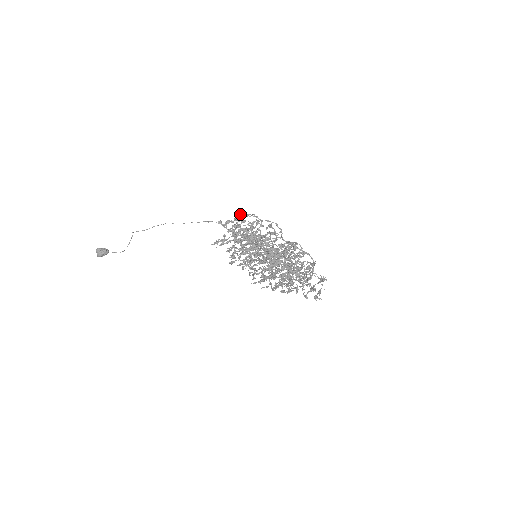
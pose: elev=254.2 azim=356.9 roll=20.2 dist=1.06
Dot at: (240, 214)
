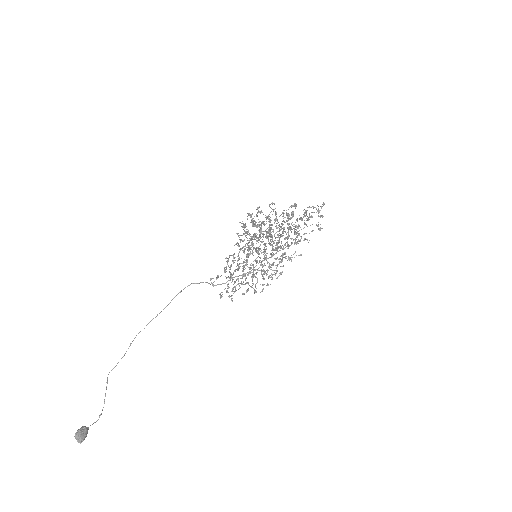
Dot at: (240, 222)
